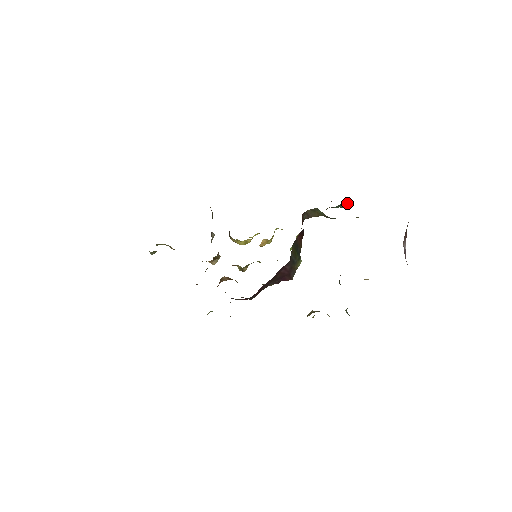
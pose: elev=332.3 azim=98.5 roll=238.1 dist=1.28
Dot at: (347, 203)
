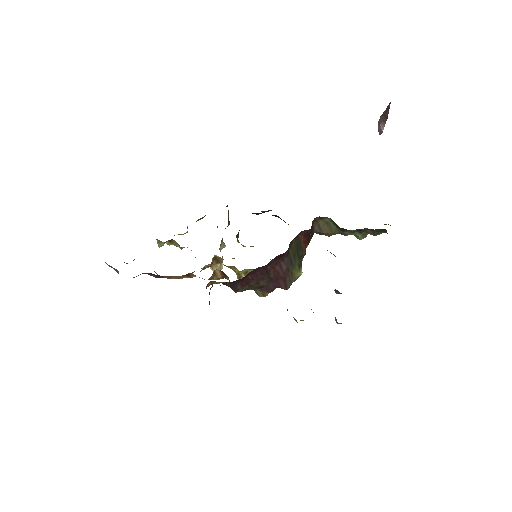
Dot at: (366, 235)
